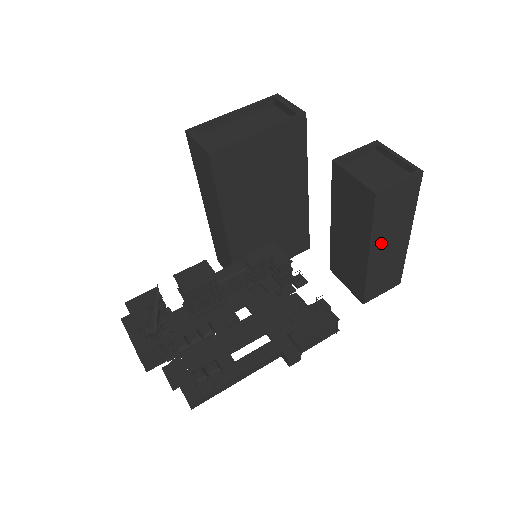
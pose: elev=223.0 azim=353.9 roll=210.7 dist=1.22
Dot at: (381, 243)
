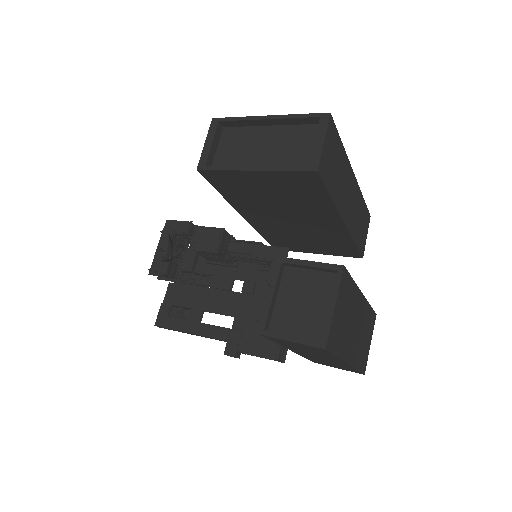
Dot at: (303, 352)
